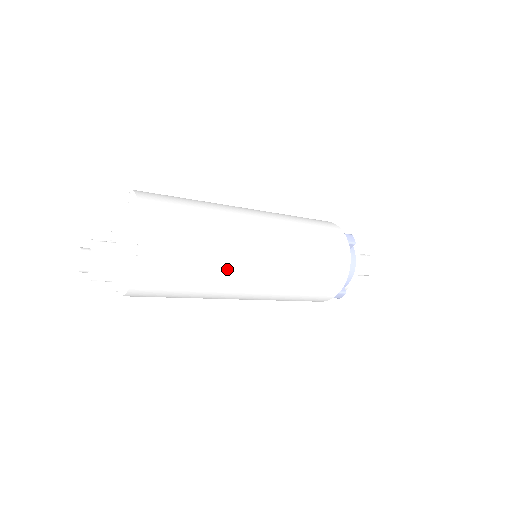
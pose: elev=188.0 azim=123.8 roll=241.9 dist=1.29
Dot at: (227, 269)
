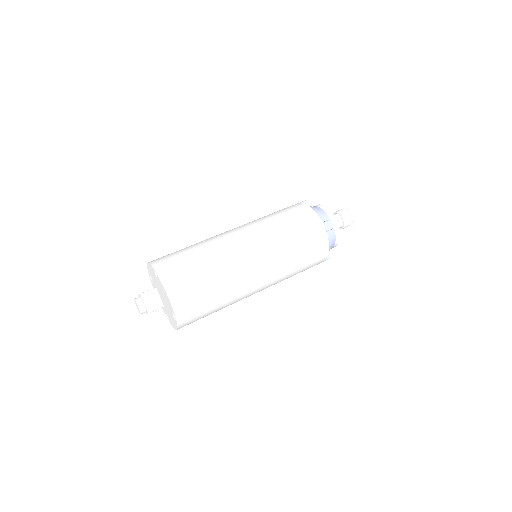
Dot at: (235, 298)
